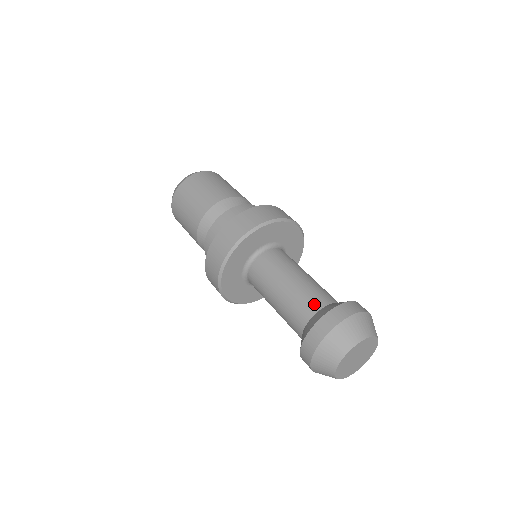
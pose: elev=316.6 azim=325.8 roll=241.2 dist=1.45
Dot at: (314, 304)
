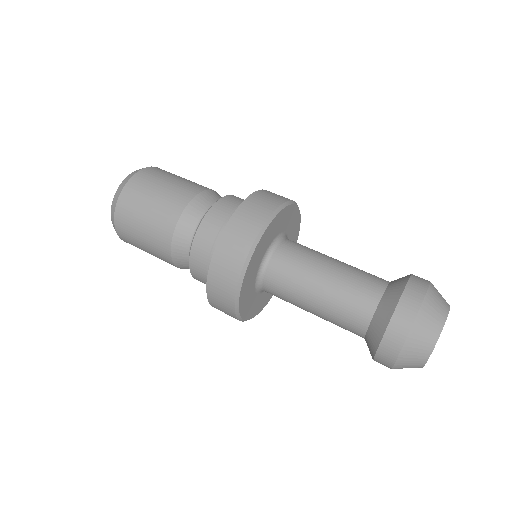
Dot at: (359, 319)
